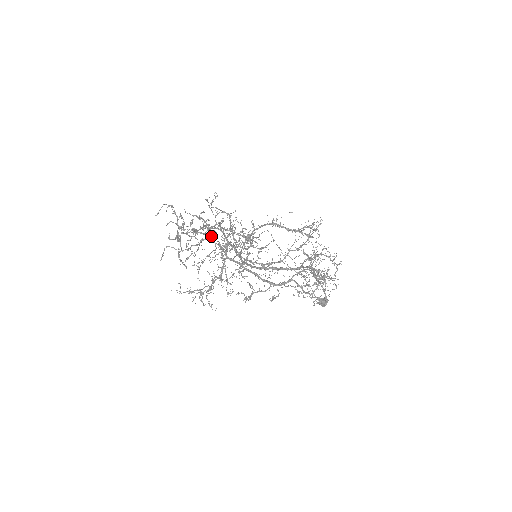
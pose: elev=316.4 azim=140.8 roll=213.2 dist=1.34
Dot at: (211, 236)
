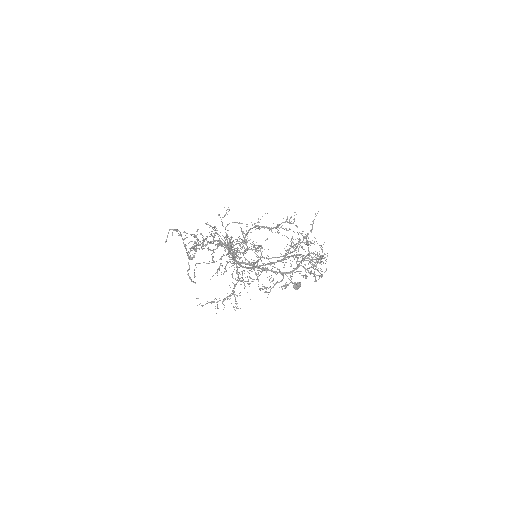
Dot at: occluded
